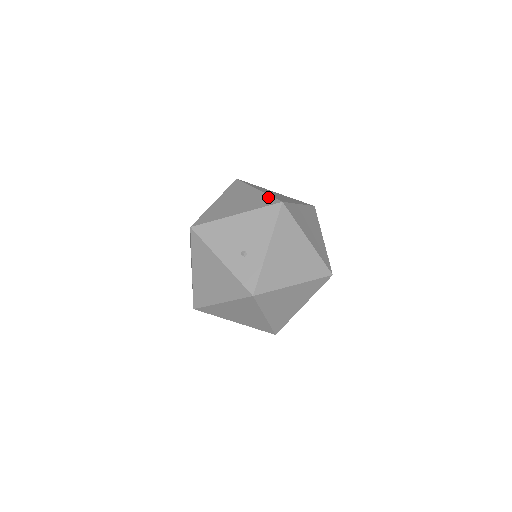
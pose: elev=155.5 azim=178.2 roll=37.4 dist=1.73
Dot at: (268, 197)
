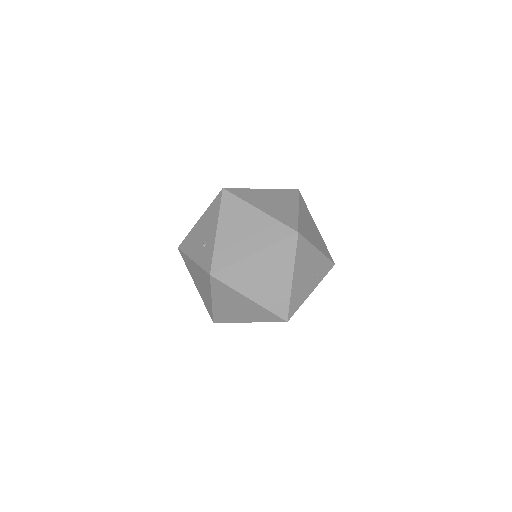
Dot at: occluded
